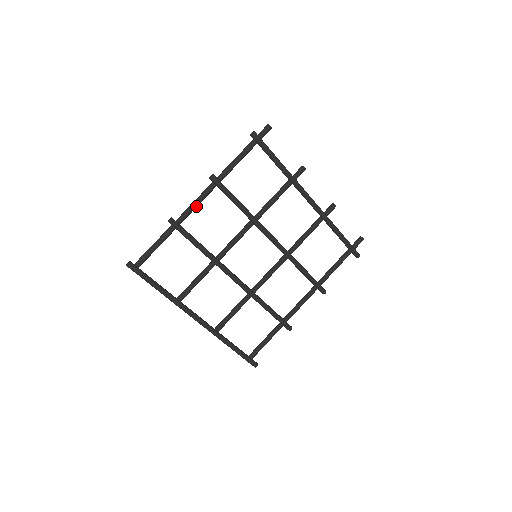
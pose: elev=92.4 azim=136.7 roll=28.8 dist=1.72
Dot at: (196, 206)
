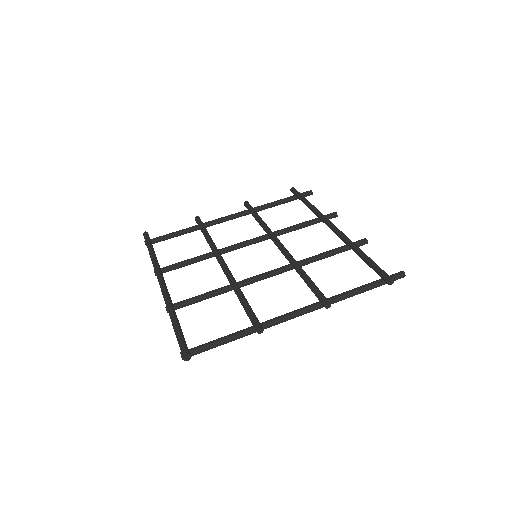
Dot at: (224, 219)
